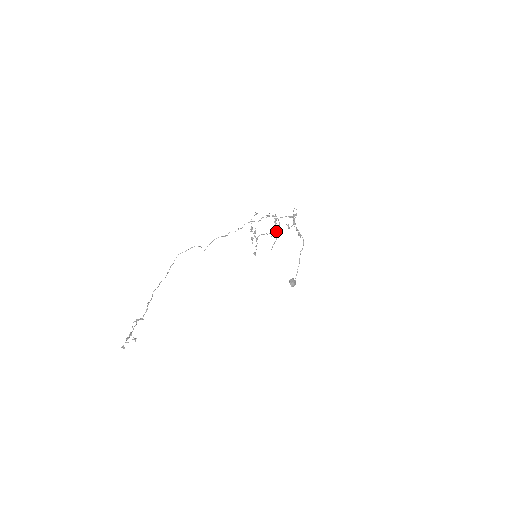
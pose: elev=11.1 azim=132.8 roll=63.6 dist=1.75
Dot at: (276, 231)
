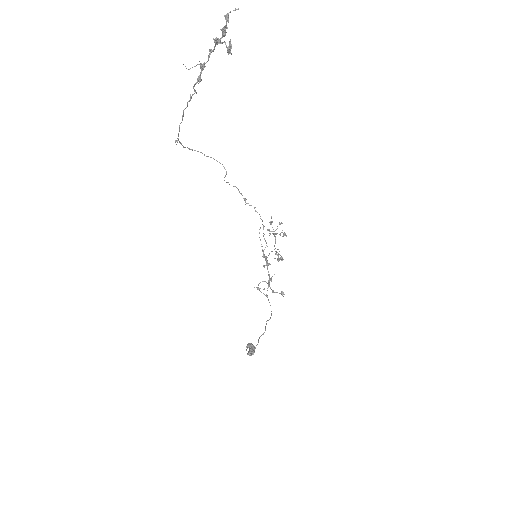
Dot at: occluded
